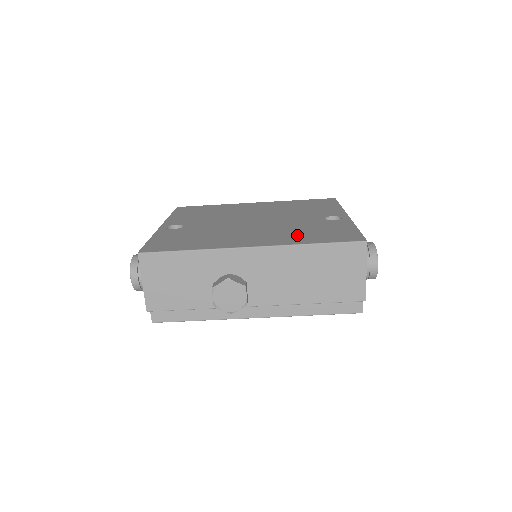
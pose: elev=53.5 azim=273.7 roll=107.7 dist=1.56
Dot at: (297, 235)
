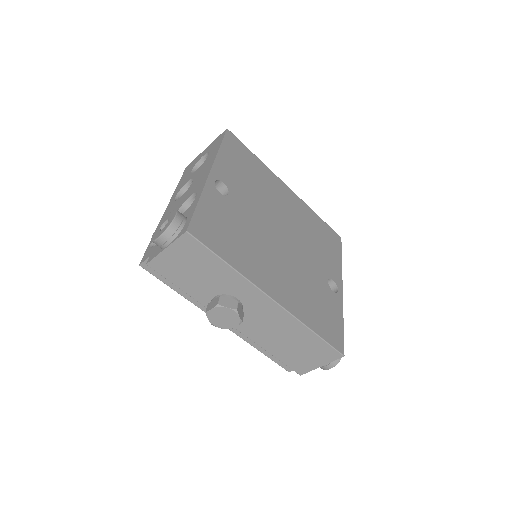
Dot at: (306, 303)
